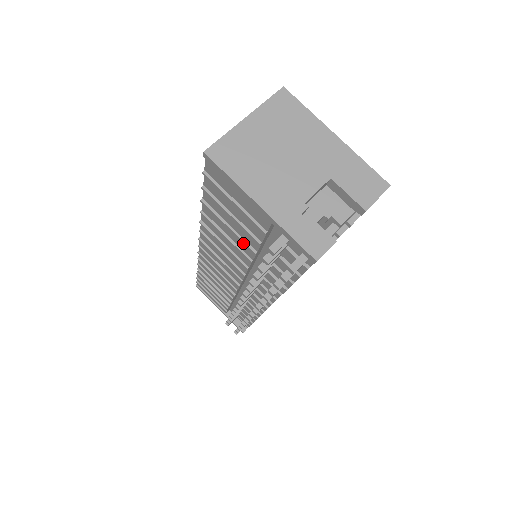
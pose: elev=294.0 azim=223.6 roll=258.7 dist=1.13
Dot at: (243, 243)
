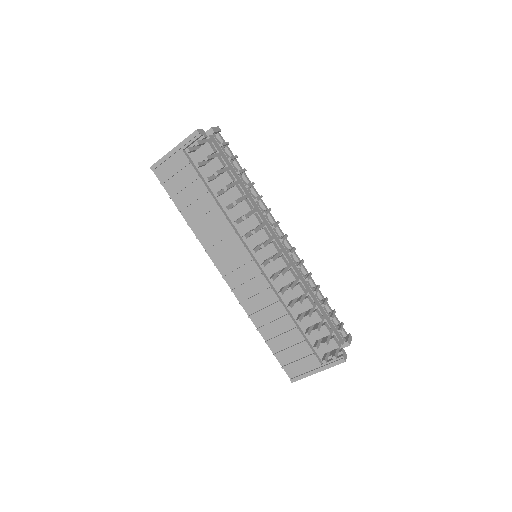
Dot at: (202, 196)
